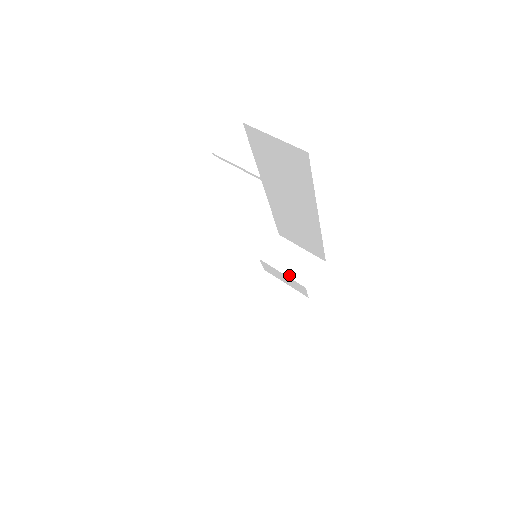
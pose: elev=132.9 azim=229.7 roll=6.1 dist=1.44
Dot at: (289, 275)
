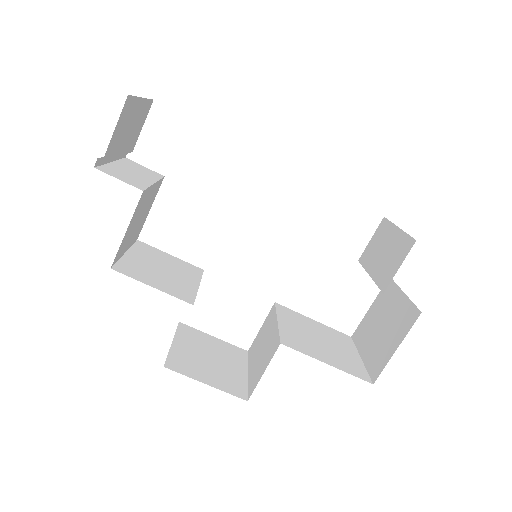
Dot at: (374, 277)
